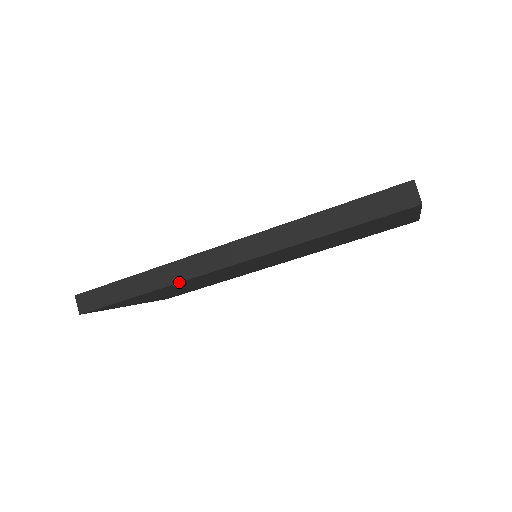
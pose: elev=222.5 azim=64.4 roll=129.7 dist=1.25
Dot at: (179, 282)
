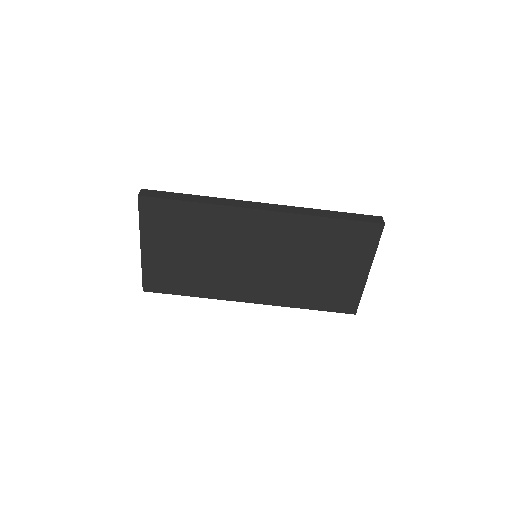
Dot at: (225, 205)
